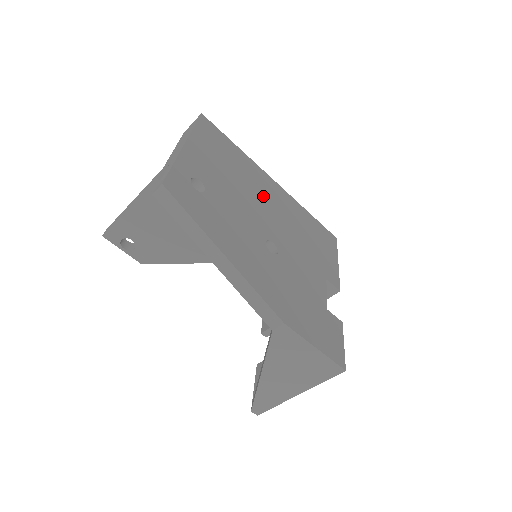
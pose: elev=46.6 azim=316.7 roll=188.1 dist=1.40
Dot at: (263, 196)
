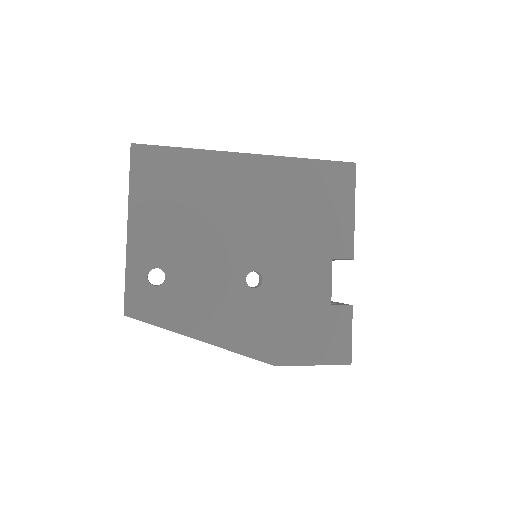
Dot at: (235, 205)
